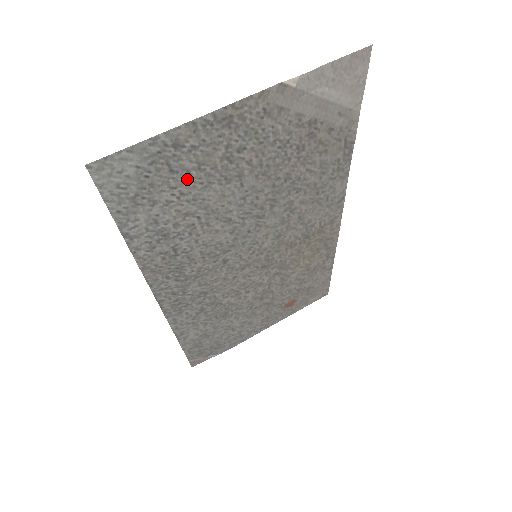
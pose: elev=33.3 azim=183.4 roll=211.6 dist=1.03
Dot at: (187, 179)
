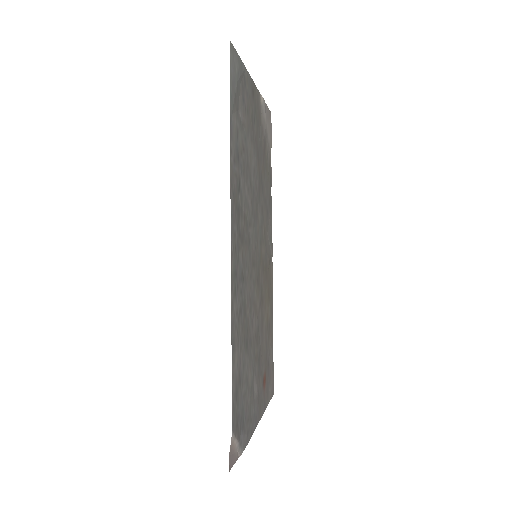
Dot at: (245, 114)
